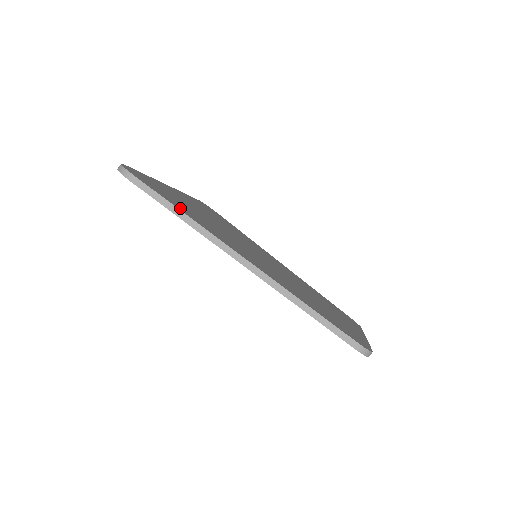
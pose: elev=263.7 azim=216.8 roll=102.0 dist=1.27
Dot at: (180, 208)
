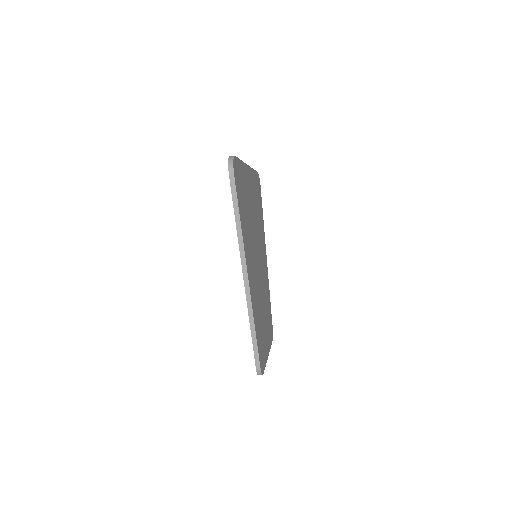
Dot at: (241, 214)
